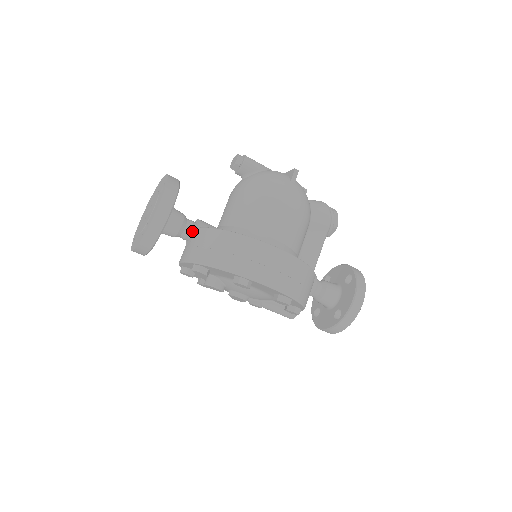
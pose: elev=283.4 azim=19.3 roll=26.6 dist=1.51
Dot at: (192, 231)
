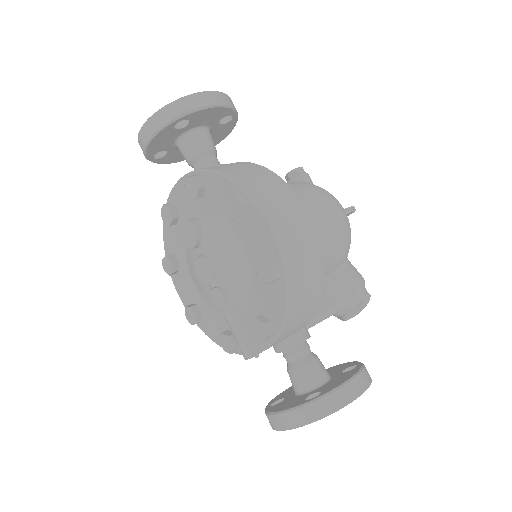
Dot at: (213, 165)
